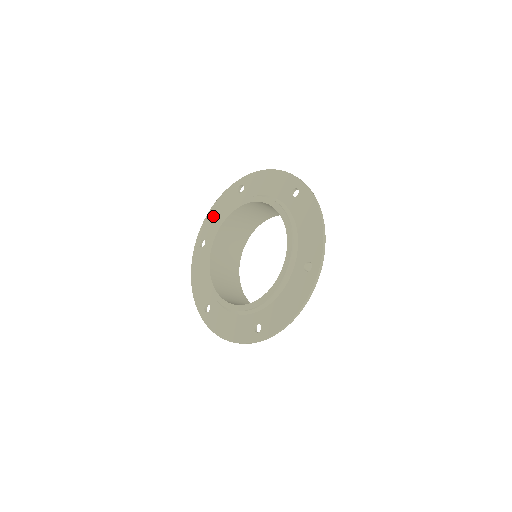
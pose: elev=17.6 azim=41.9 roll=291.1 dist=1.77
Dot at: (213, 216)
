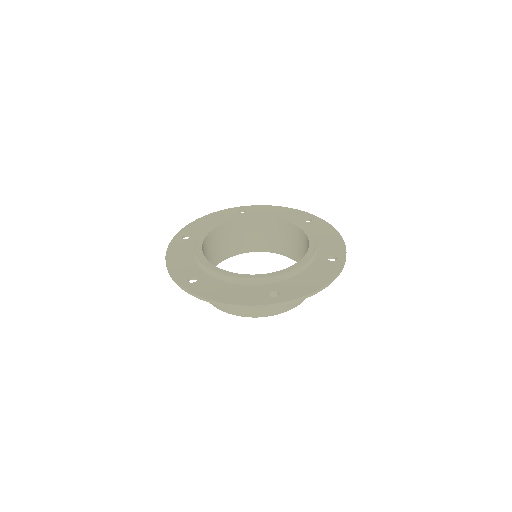
Dot at: (271, 210)
